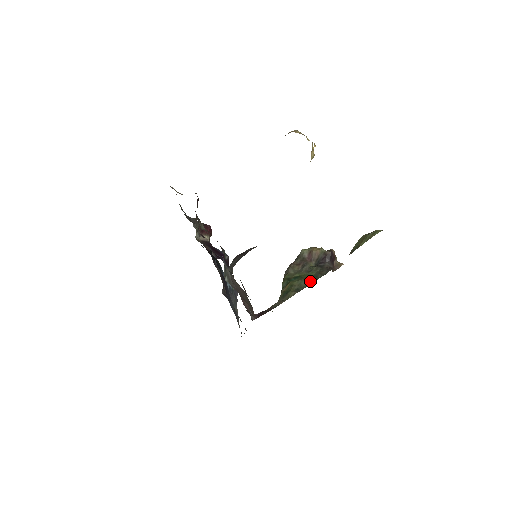
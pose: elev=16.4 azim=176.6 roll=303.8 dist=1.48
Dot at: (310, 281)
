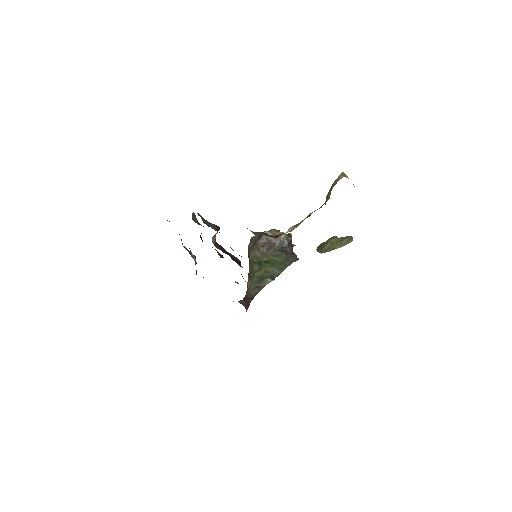
Dot at: (281, 268)
